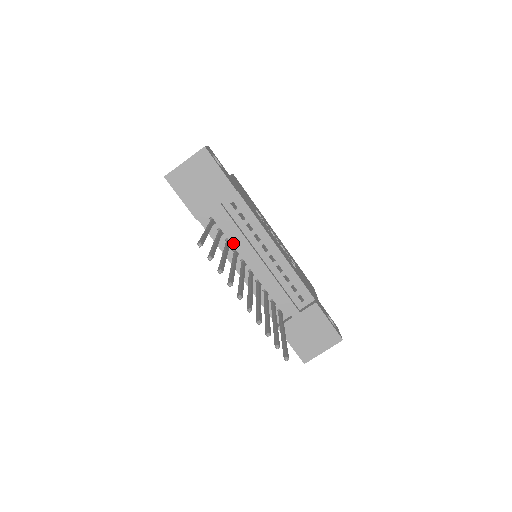
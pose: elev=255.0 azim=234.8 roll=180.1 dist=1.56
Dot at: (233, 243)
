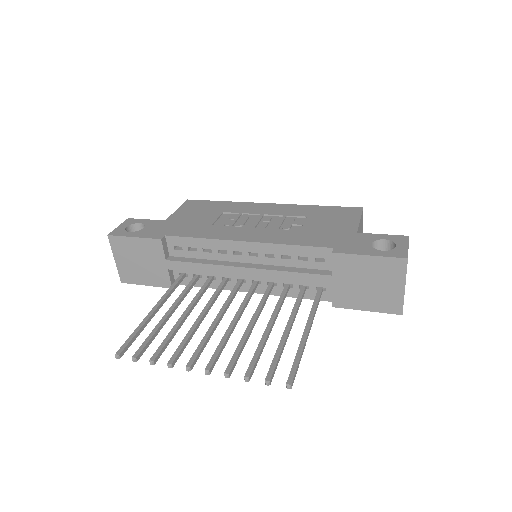
Dot at: (215, 275)
